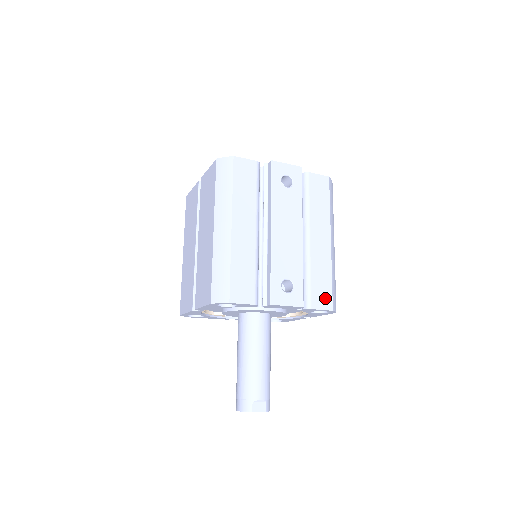
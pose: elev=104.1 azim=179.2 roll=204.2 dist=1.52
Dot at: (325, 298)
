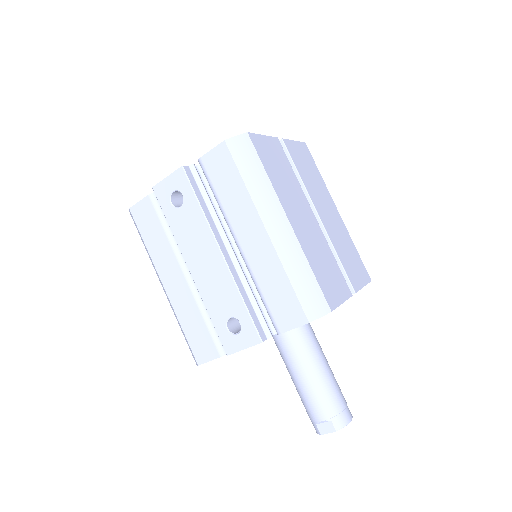
Dot at: (292, 311)
